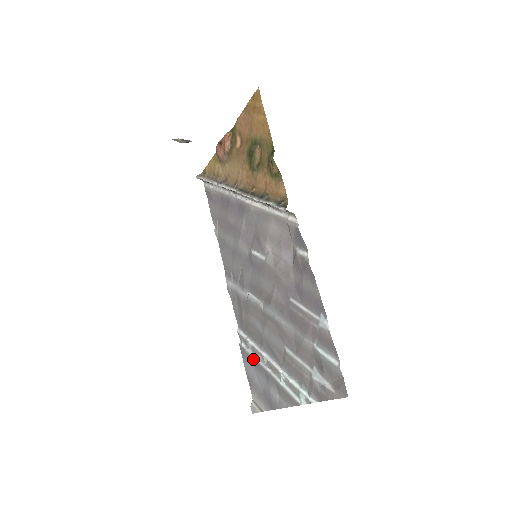
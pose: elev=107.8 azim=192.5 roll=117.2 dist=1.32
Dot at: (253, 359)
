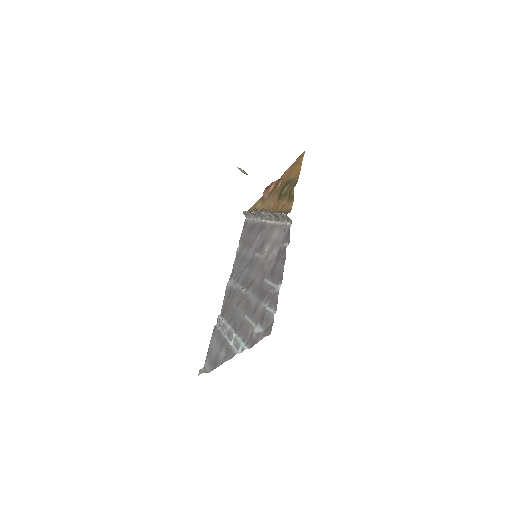
Dot at: (219, 332)
